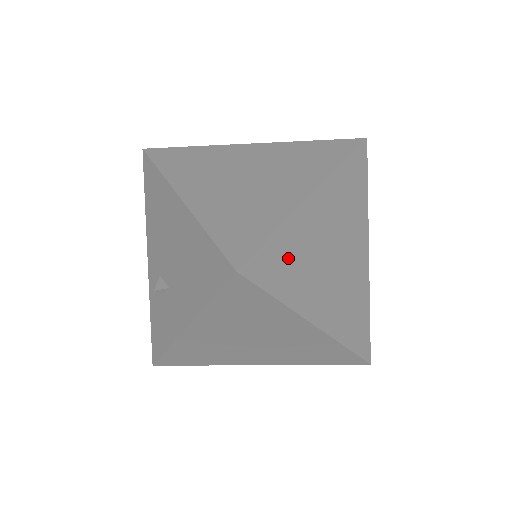
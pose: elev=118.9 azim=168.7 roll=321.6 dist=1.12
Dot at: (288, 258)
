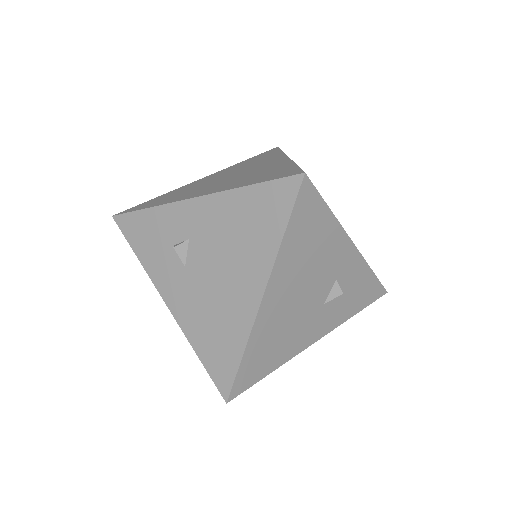
Dot at: occluded
